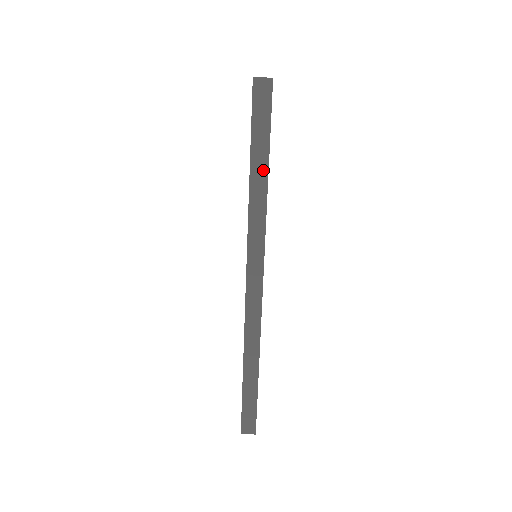
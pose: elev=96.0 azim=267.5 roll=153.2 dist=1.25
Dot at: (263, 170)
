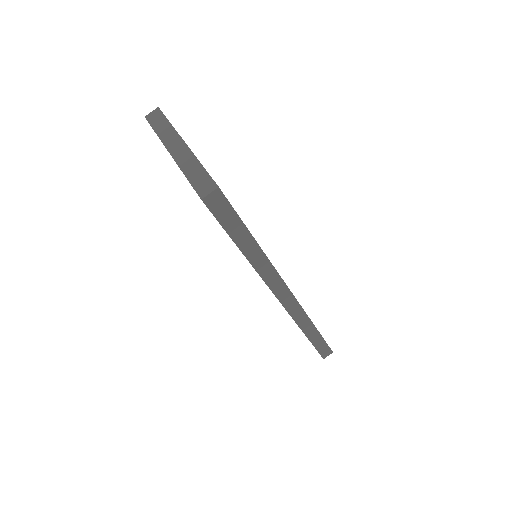
Dot at: (251, 243)
